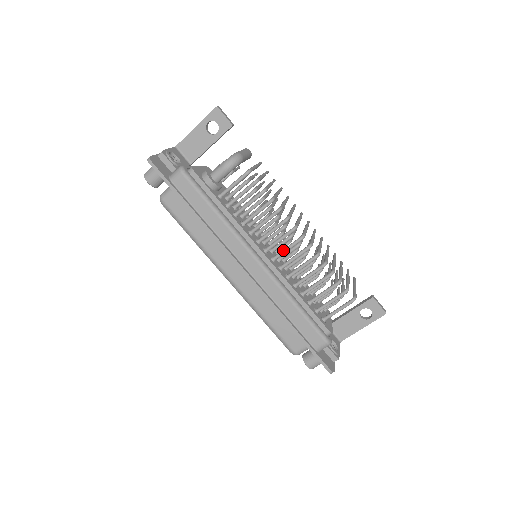
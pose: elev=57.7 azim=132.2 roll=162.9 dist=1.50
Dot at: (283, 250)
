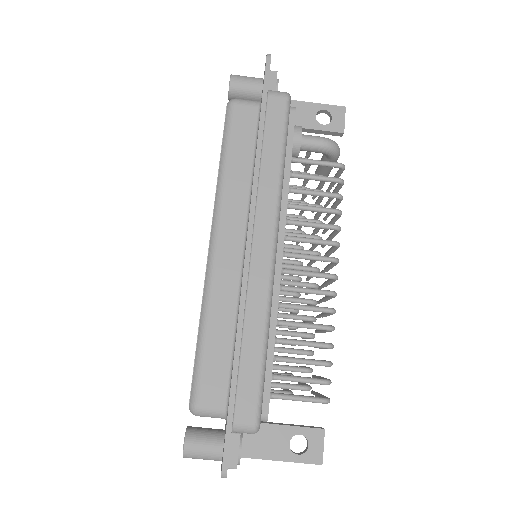
Dot at: occluded
